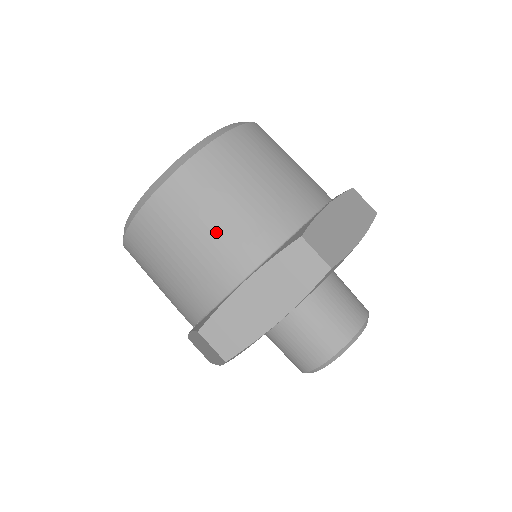
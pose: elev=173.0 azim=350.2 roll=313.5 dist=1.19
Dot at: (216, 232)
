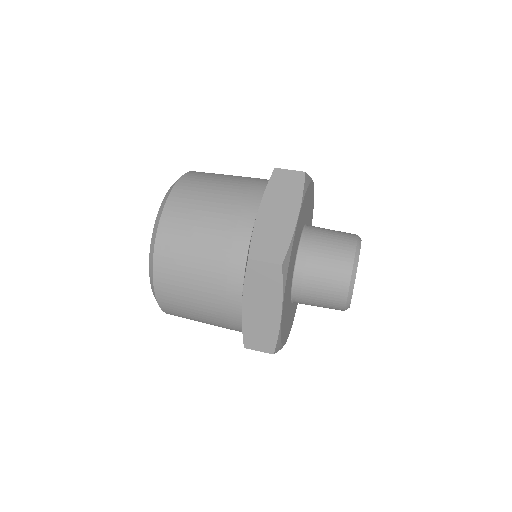
Dot at: (220, 201)
